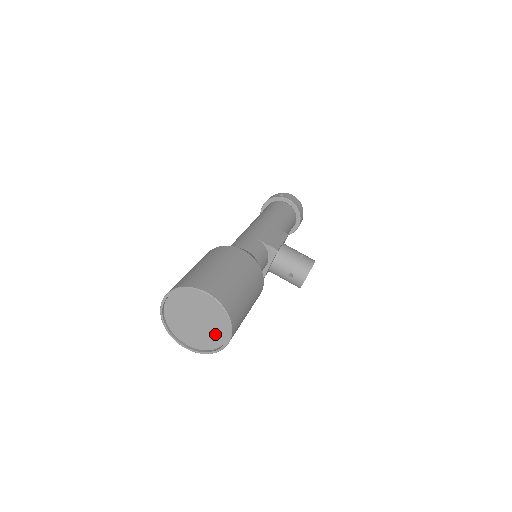
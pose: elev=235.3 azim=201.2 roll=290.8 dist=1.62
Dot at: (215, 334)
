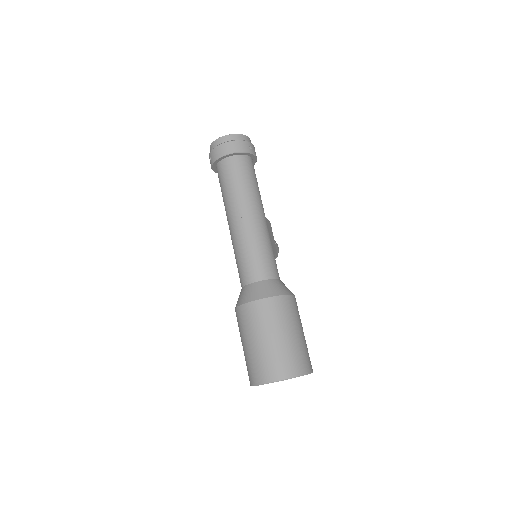
Dot at: occluded
